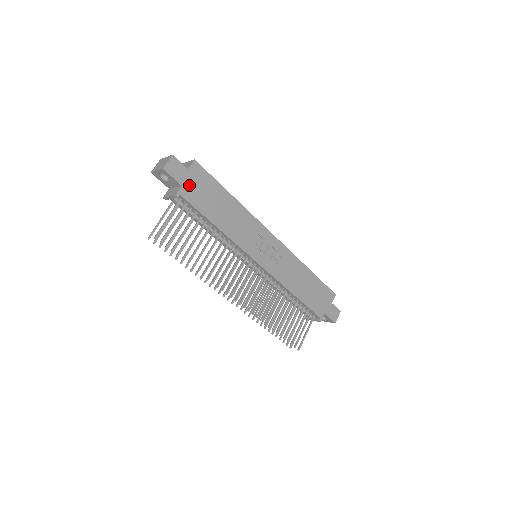
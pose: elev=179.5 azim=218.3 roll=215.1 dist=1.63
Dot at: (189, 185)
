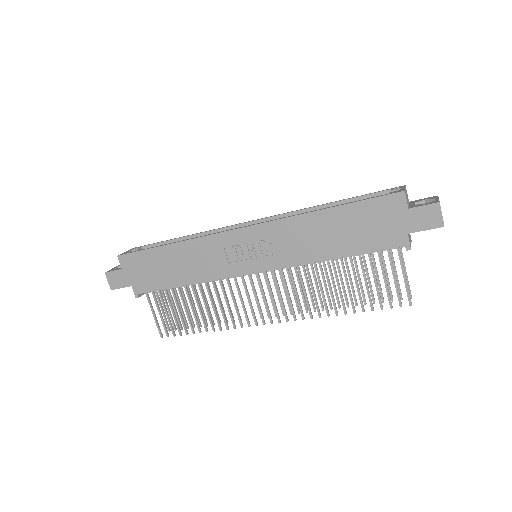
Dot at: (135, 279)
